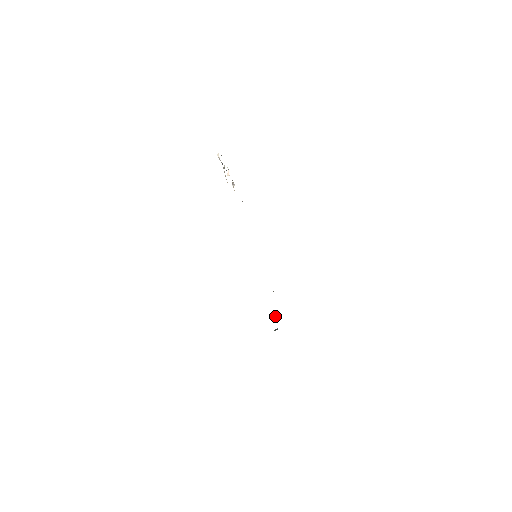
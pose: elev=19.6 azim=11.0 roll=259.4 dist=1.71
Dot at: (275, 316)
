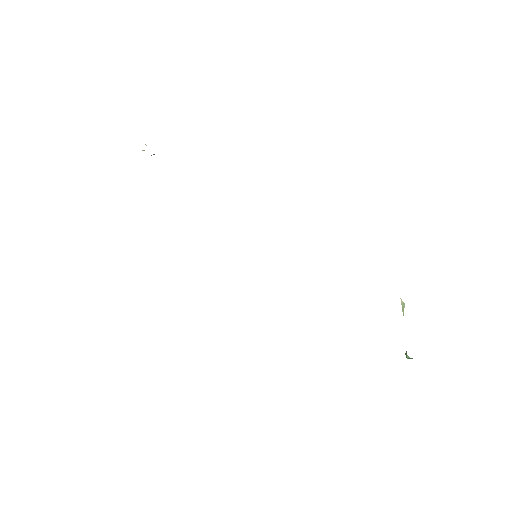
Dot at: (406, 351)
